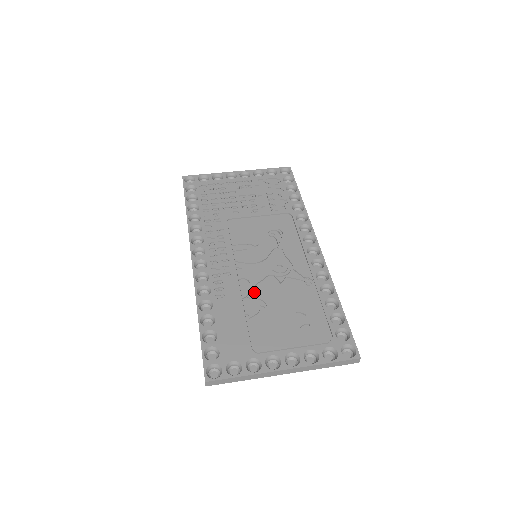
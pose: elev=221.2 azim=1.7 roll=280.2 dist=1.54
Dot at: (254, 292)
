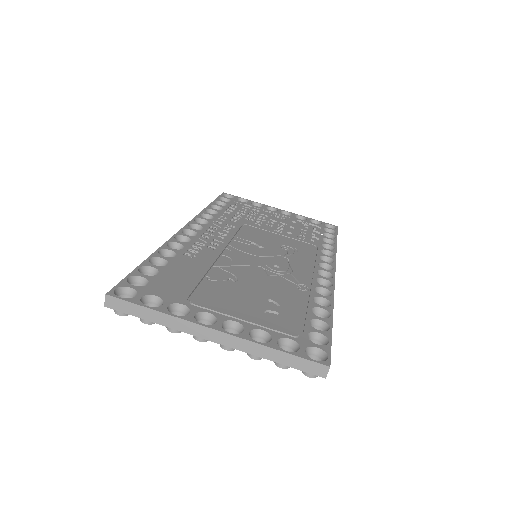
Dot at: (231, 268)
